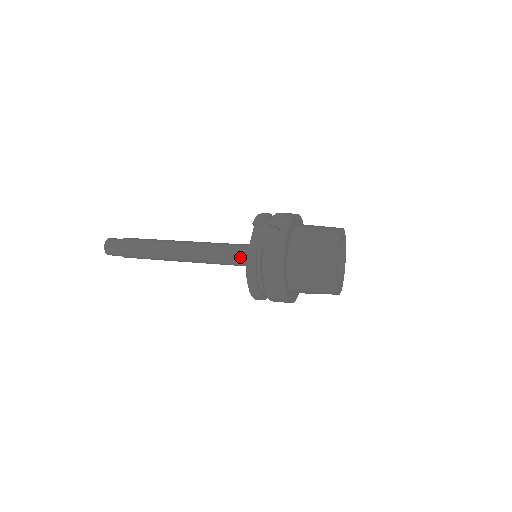
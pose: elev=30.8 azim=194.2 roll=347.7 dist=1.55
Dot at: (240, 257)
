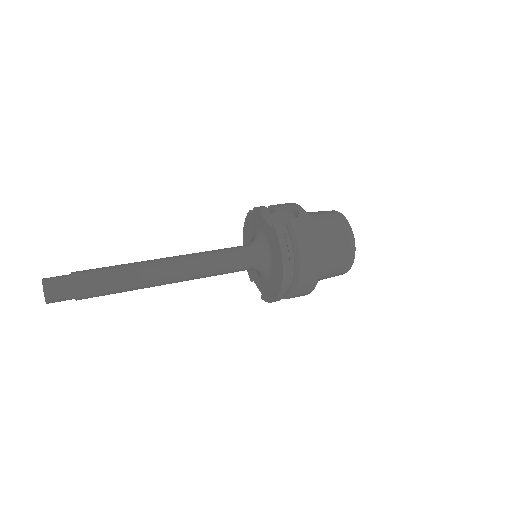
Dot at: (247, 255)
